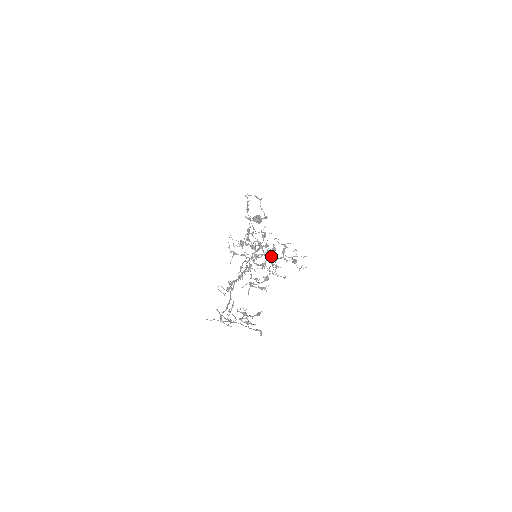
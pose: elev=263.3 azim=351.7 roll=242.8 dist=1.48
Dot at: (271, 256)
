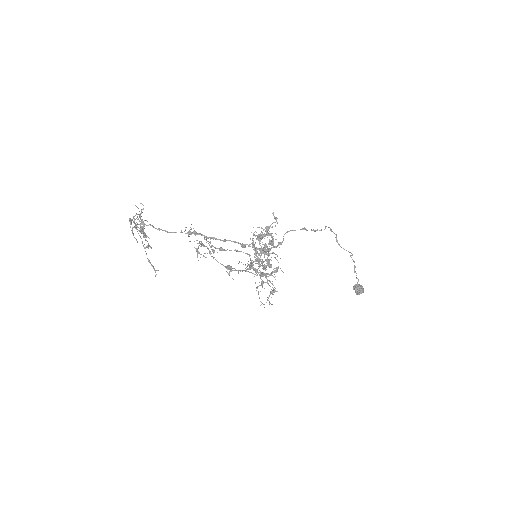
Dot at: (261, 265)
